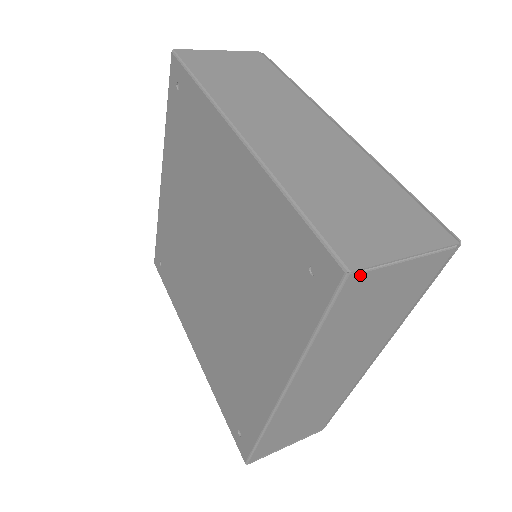
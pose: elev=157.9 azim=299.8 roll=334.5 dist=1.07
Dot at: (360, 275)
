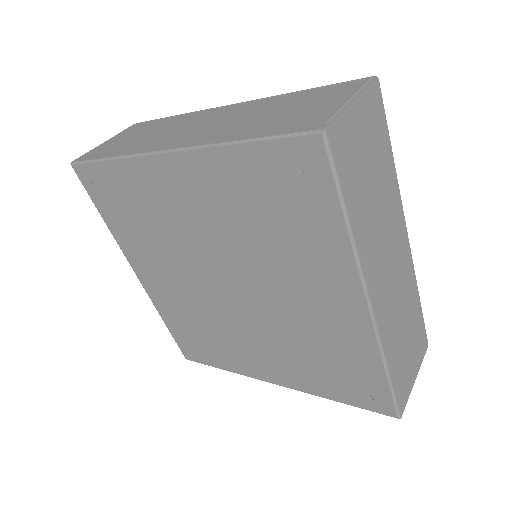
Dot at: occluded
